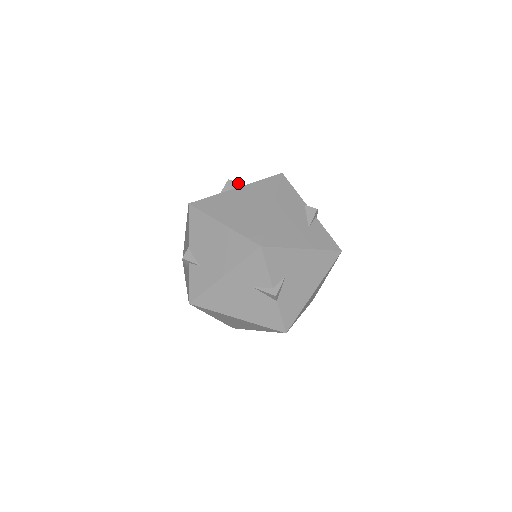
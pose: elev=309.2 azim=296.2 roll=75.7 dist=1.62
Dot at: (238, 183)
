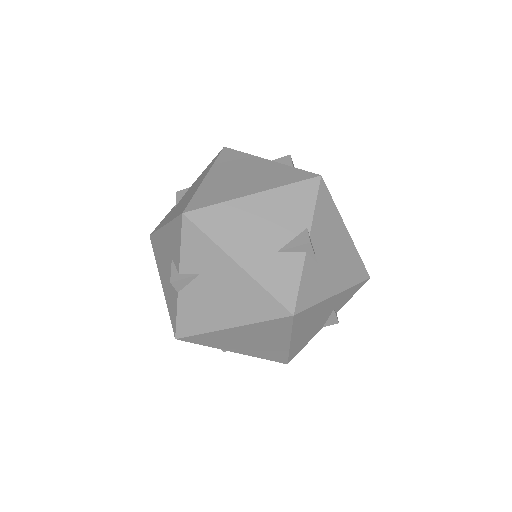
Dot at: (291, 163)
